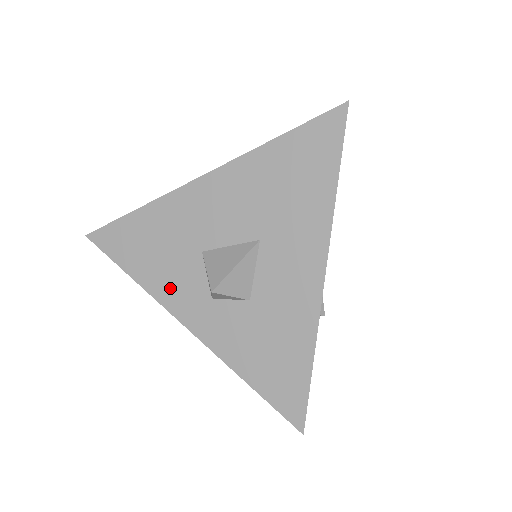
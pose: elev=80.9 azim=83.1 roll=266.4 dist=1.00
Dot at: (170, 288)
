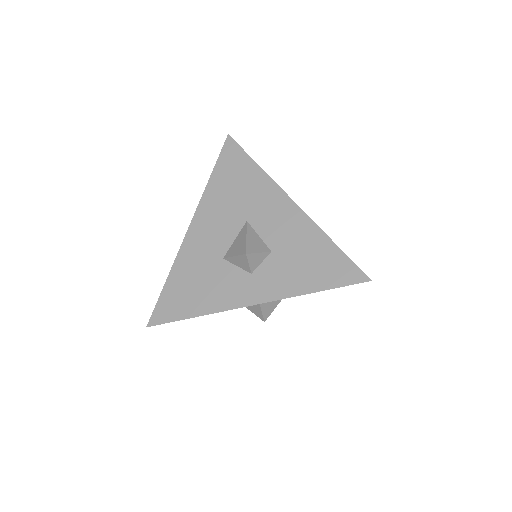
Dot at: (223, 296)
